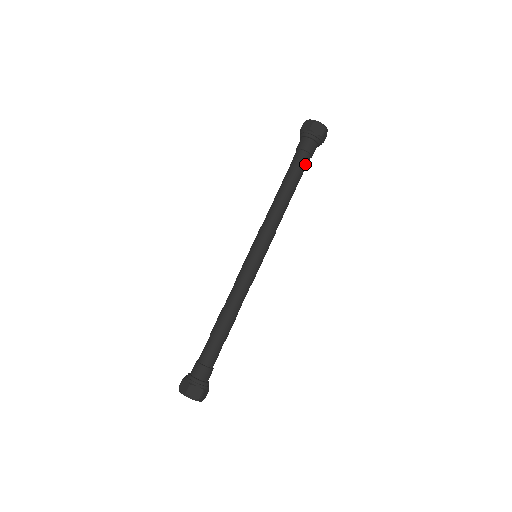
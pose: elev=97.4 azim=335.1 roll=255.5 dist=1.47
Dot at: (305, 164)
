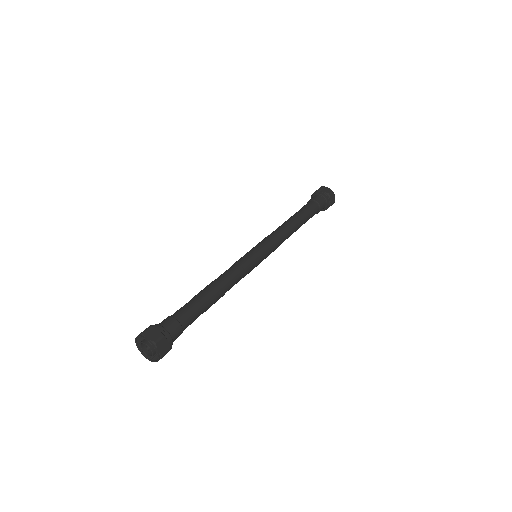
Dot at: (314, 214)
